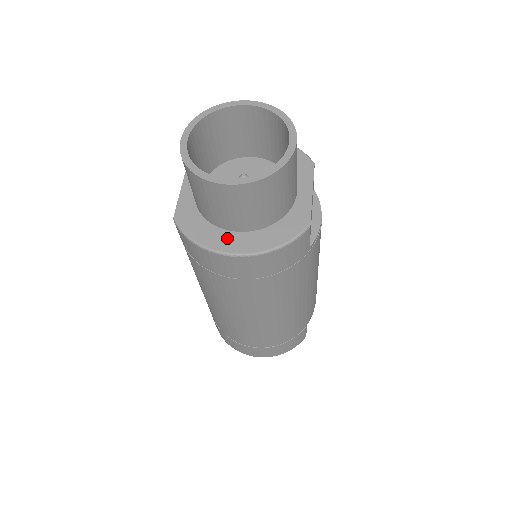
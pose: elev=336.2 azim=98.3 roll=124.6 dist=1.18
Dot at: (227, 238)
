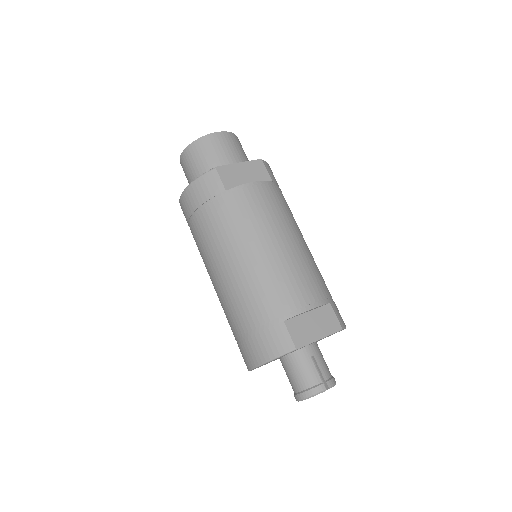
Dot at: occluded
